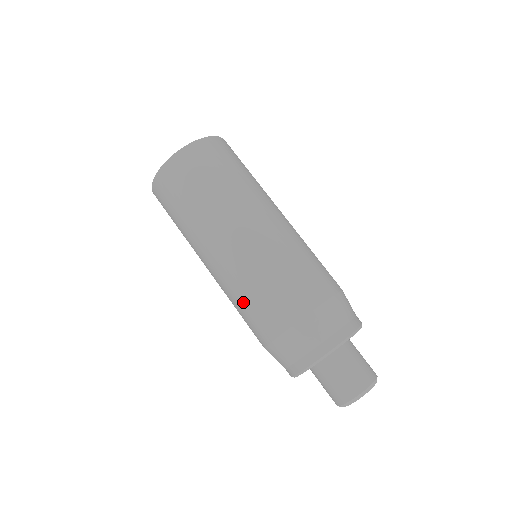
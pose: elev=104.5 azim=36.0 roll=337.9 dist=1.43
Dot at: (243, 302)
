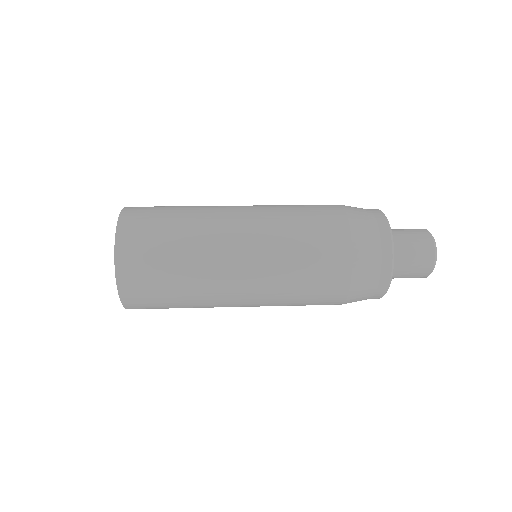
Dot at: (298, 227)
